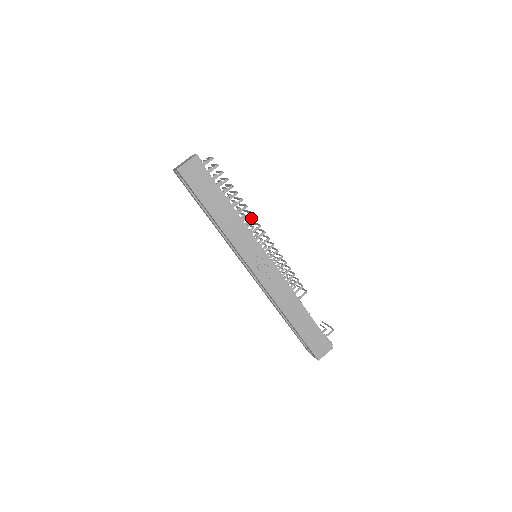
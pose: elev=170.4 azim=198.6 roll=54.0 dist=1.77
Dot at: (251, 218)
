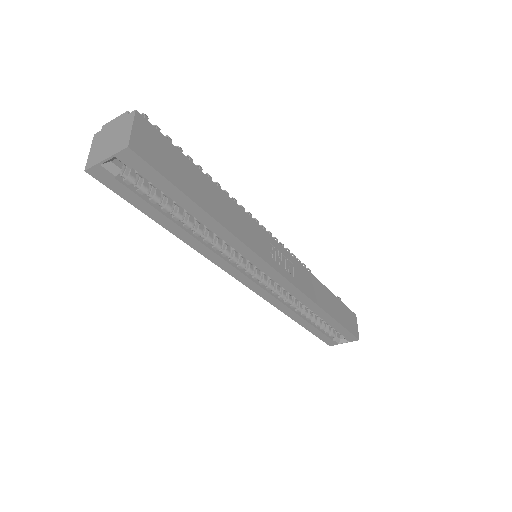
Dot at: occluded
